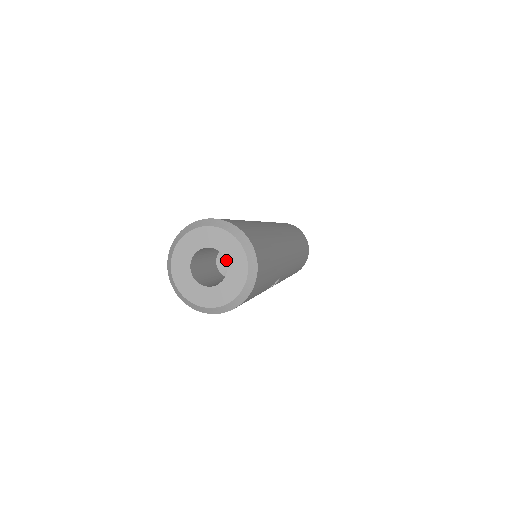
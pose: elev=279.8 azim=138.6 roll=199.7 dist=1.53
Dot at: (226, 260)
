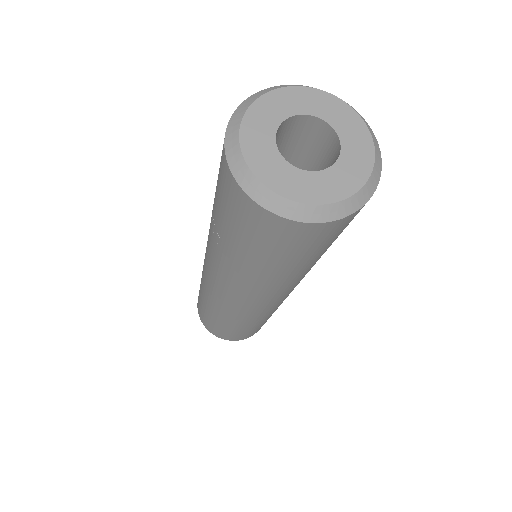
Dot at: (327, 122)
